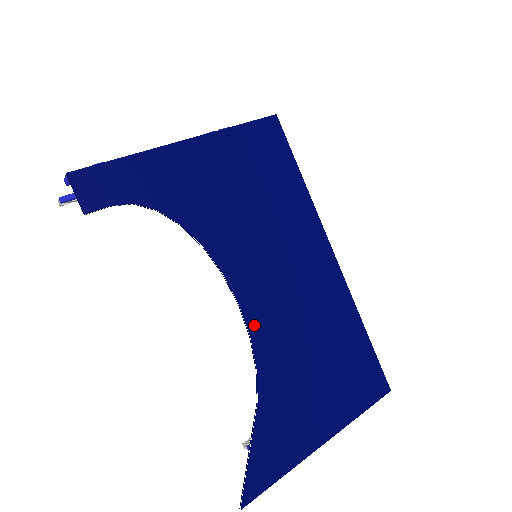
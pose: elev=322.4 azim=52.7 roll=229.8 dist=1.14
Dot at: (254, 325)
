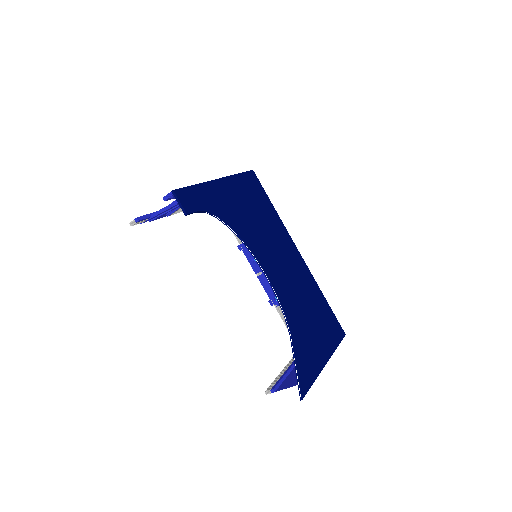
Dot at: (277, 289)
